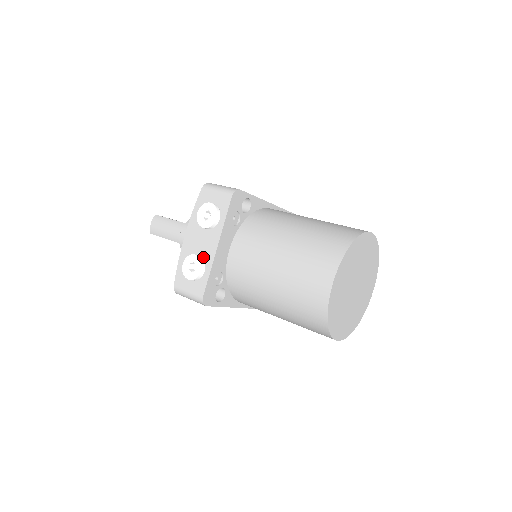
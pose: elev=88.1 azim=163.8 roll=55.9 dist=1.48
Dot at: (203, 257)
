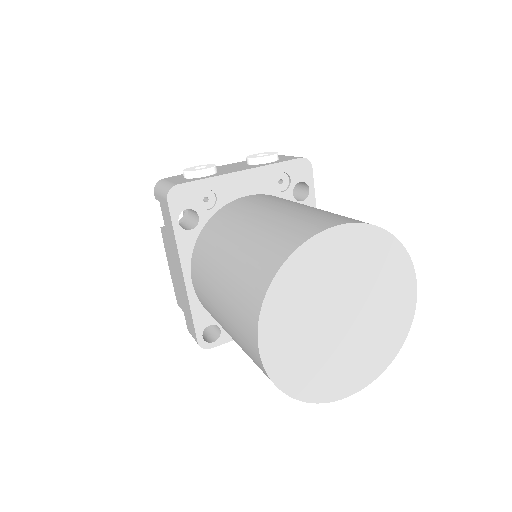
Dot at: (219, 172)
